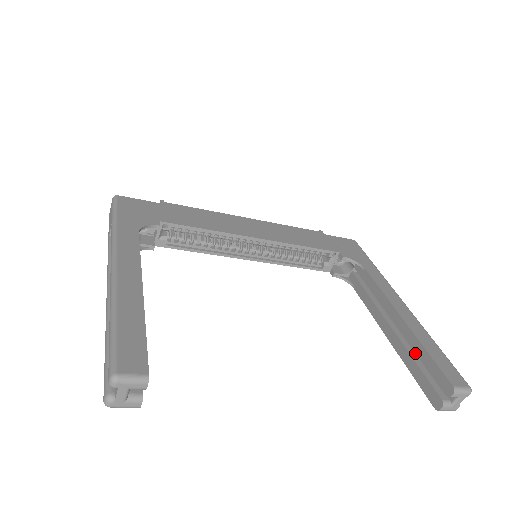
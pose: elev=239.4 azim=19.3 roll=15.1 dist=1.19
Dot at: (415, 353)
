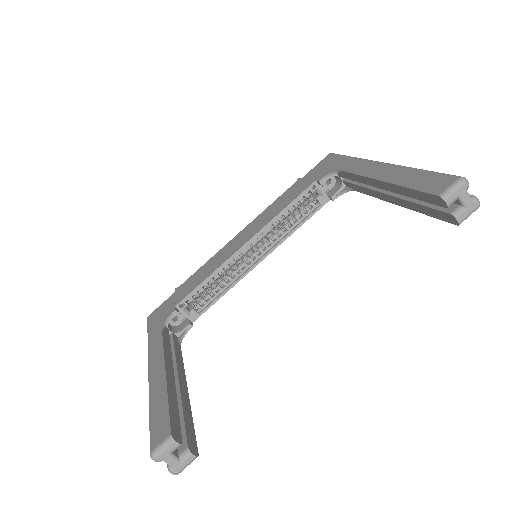
Dot at: occluded
